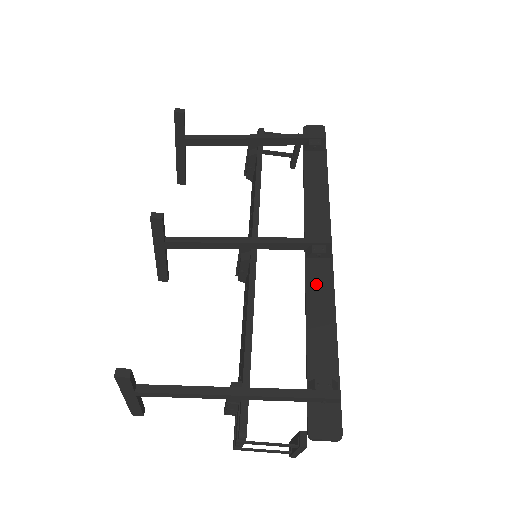
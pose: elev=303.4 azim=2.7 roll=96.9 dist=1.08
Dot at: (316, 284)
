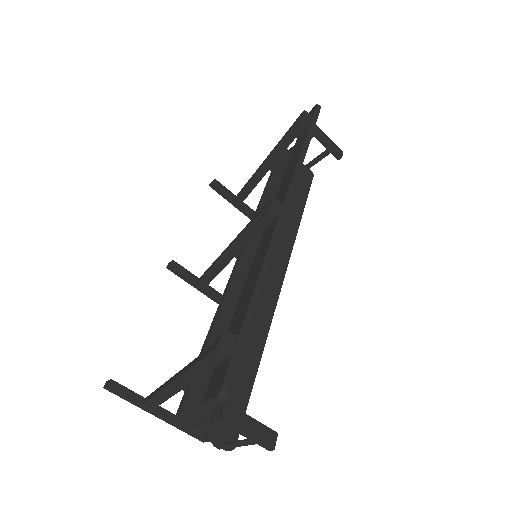
Dot at: (261, 249)
